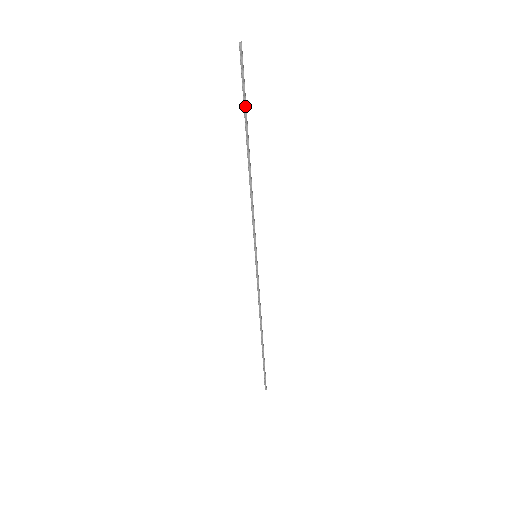
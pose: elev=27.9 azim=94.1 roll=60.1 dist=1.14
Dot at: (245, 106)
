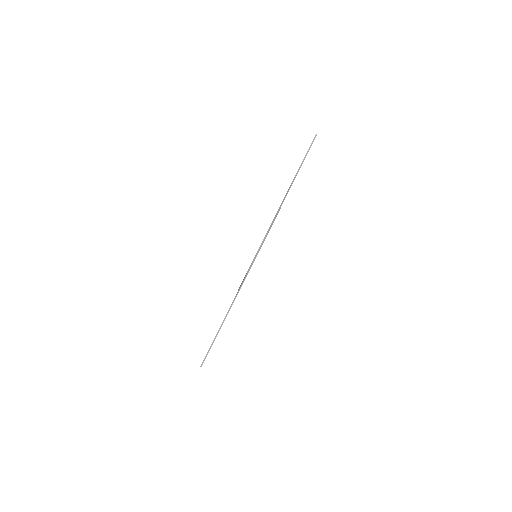
Dot at: (301, 165)
